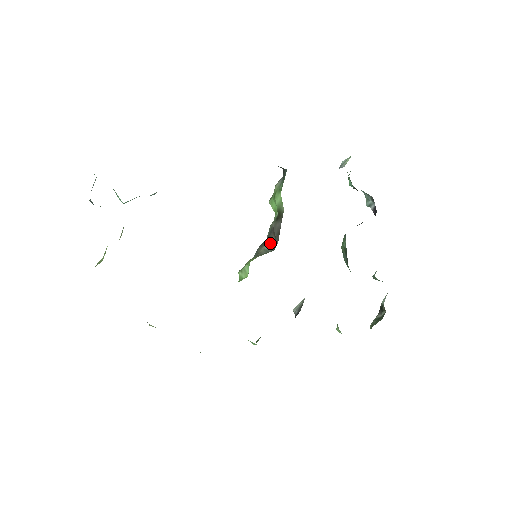
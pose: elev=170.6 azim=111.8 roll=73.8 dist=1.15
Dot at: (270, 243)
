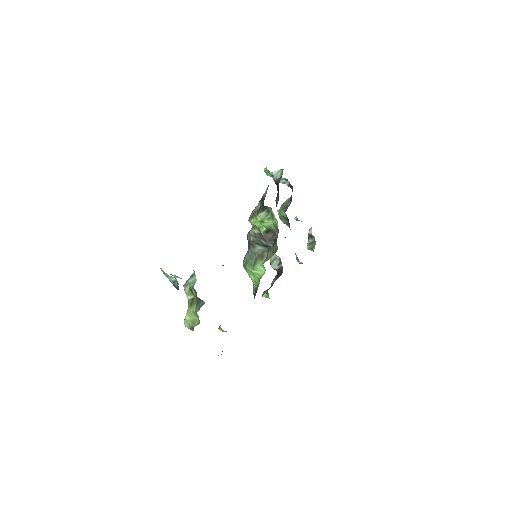
Dot at: (260, 244)
